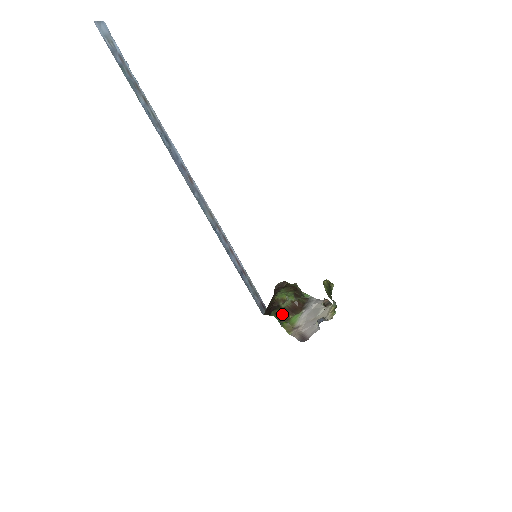
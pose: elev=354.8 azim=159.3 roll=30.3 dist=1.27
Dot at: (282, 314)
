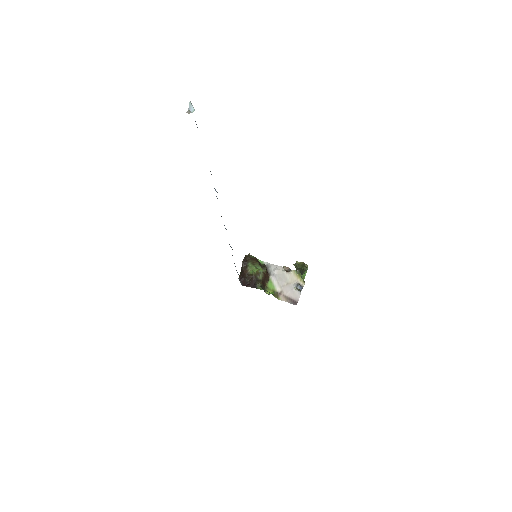
Dot at: (263, 285)
